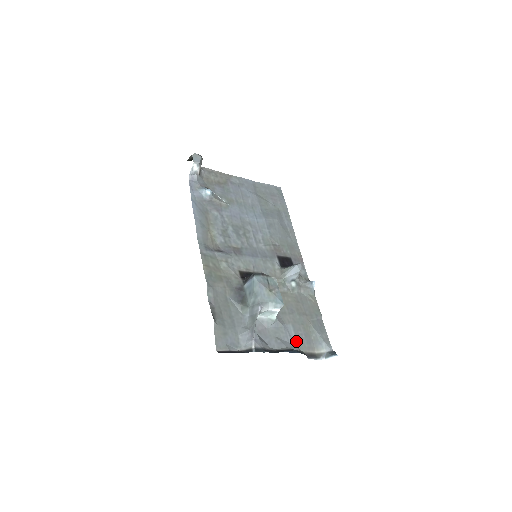
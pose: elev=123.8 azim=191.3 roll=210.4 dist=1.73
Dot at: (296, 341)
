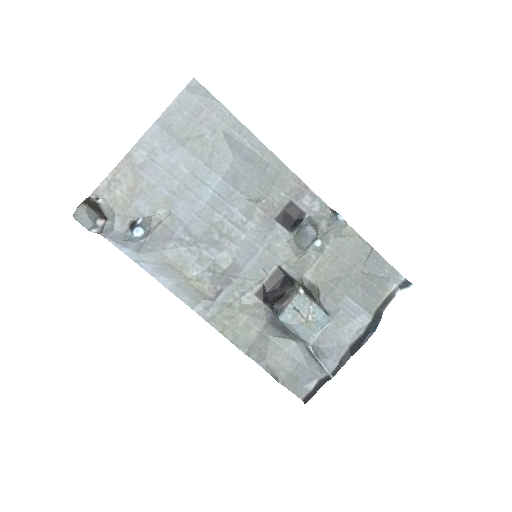
Dot at: (362, 309)
